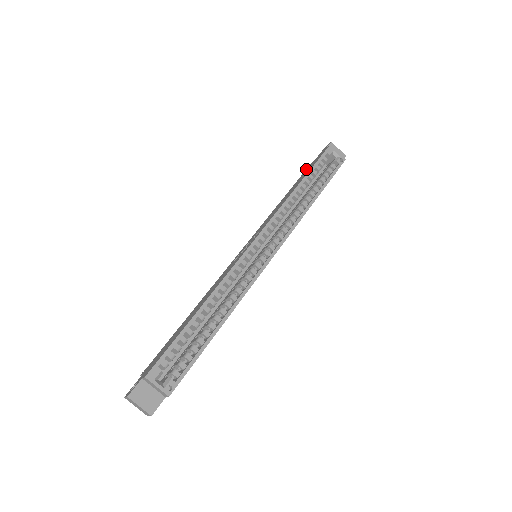
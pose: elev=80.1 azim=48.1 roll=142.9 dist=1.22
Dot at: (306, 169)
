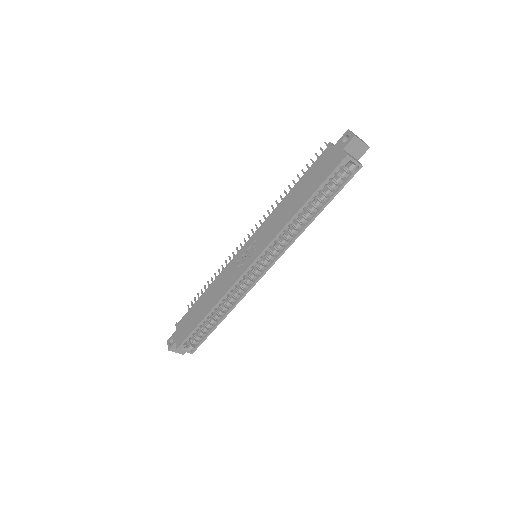
Dot at: (322, 154)
